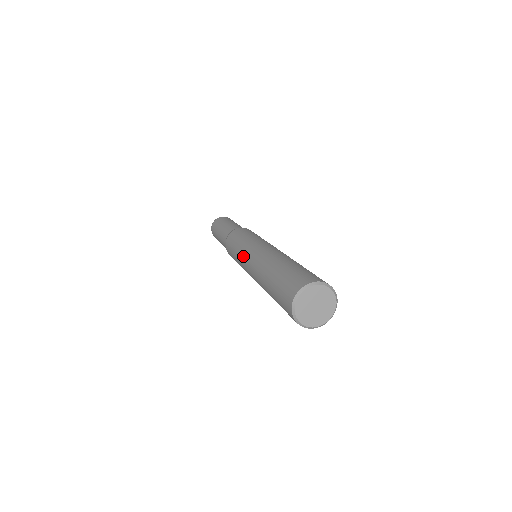
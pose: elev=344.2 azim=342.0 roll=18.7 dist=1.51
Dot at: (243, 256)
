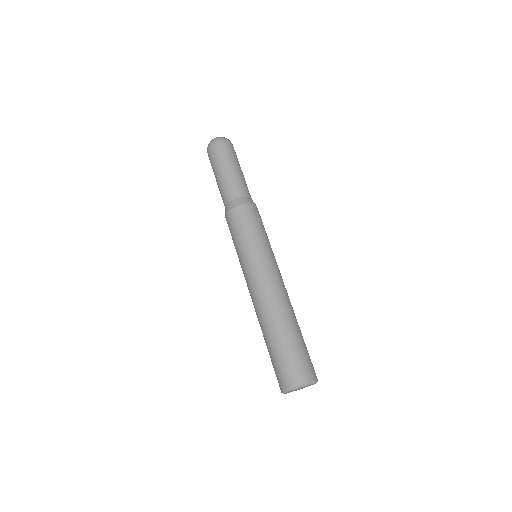
Dot at: occluded
